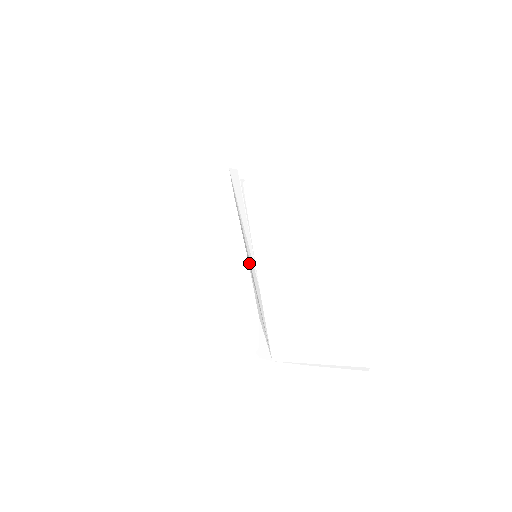
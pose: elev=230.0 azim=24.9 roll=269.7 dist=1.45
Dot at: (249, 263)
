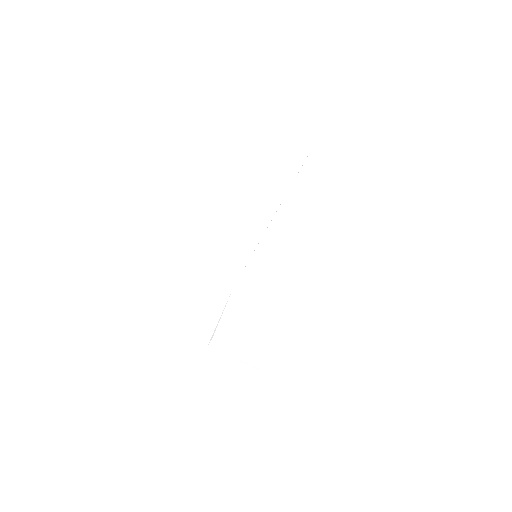
Dot at: (244, 263)
